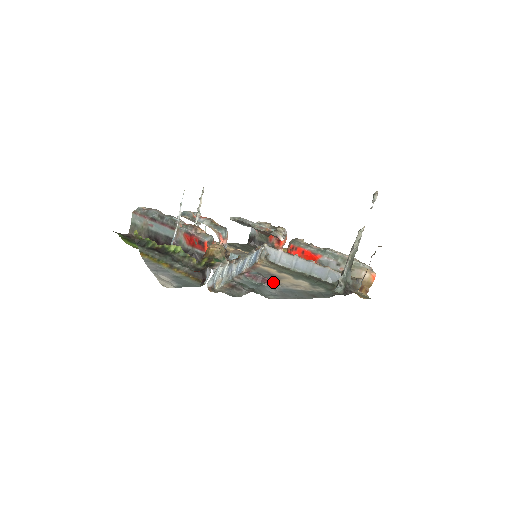
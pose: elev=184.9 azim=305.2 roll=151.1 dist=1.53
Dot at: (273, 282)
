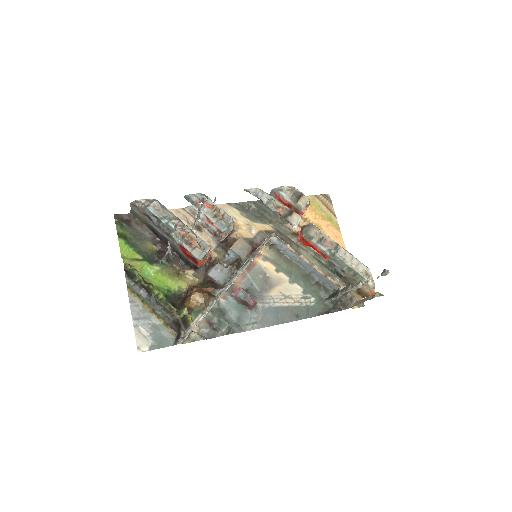
Dot at: (261, 297)
